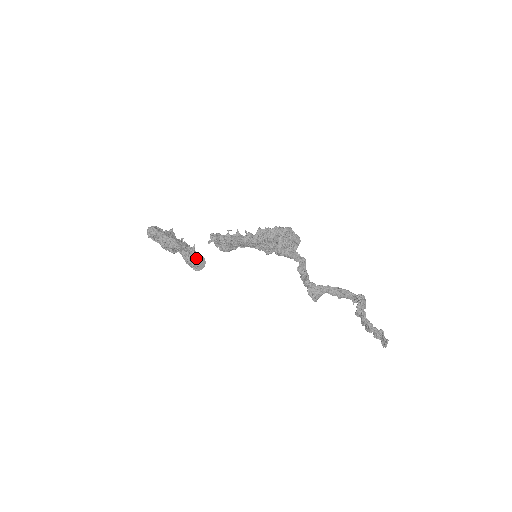
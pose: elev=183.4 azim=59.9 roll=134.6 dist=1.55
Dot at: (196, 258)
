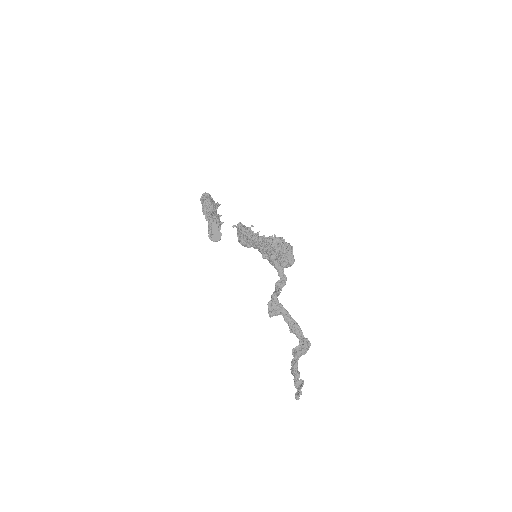
Dot at: (216, 229)
